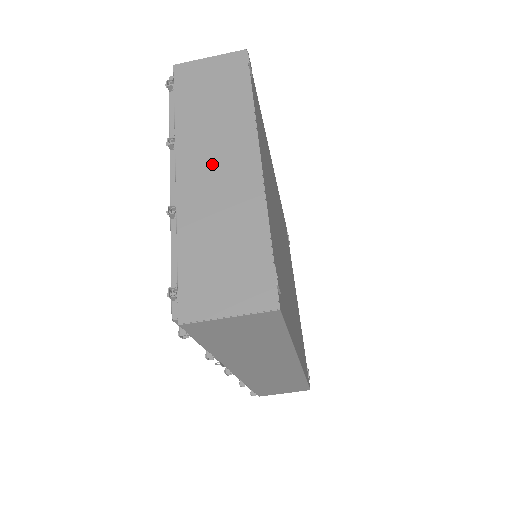
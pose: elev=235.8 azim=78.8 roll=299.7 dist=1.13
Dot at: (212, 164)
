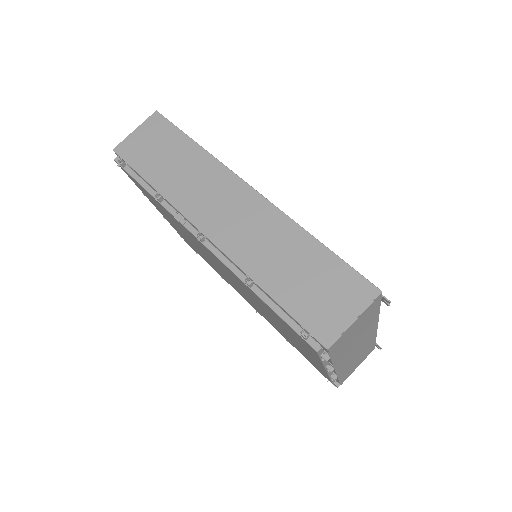
Dot at: occluded
